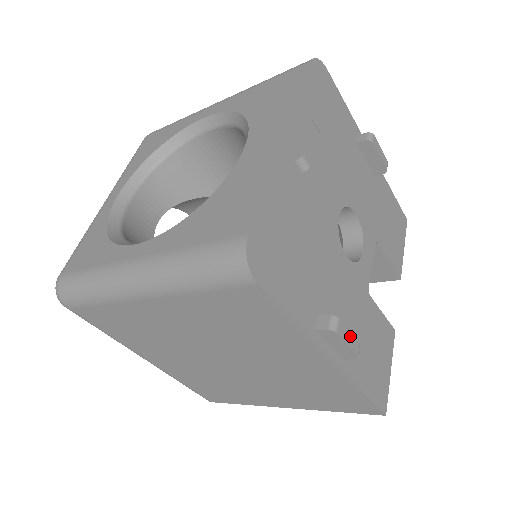
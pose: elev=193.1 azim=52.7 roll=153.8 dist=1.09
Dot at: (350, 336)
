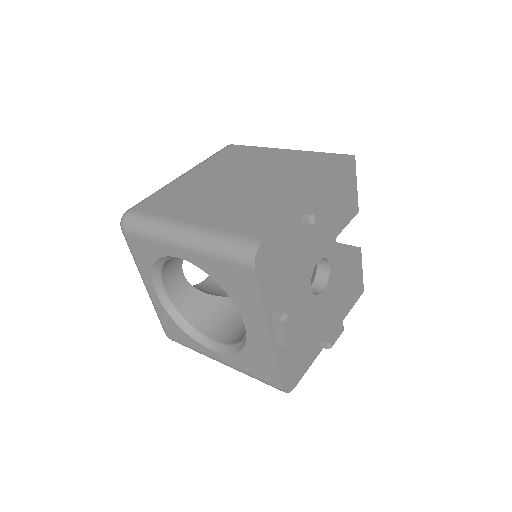
Dot at: (338, 334)
